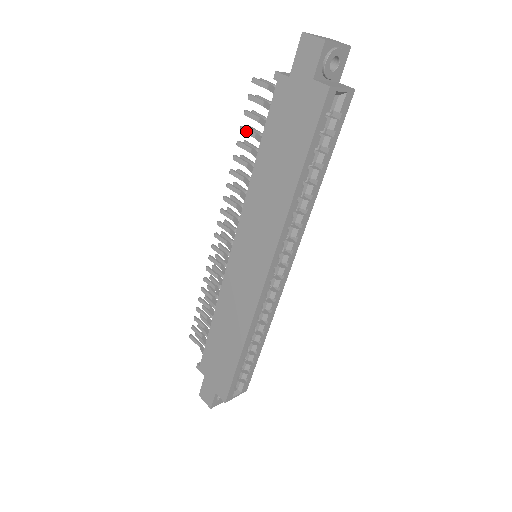
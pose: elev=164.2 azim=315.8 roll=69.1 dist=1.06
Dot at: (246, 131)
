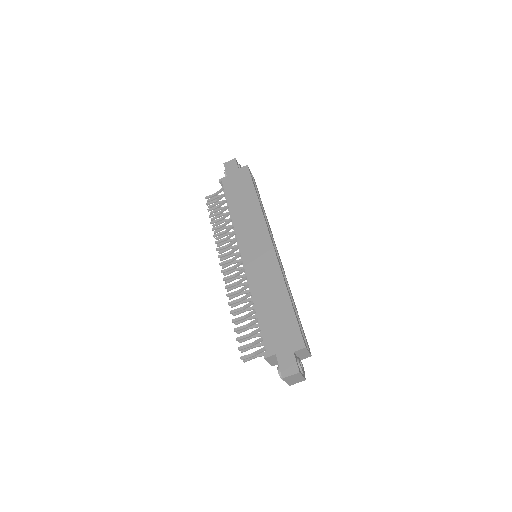
Dot at: (213, 215)
